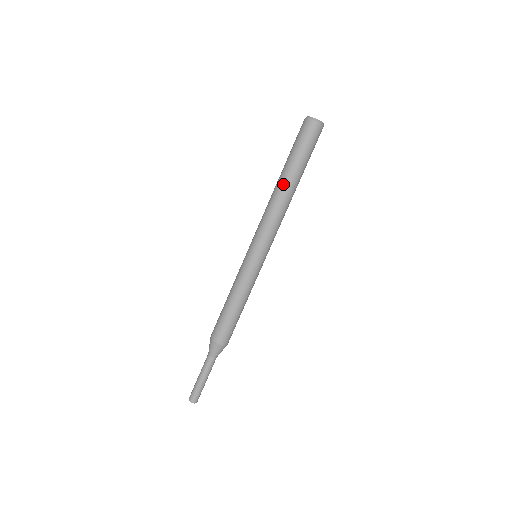
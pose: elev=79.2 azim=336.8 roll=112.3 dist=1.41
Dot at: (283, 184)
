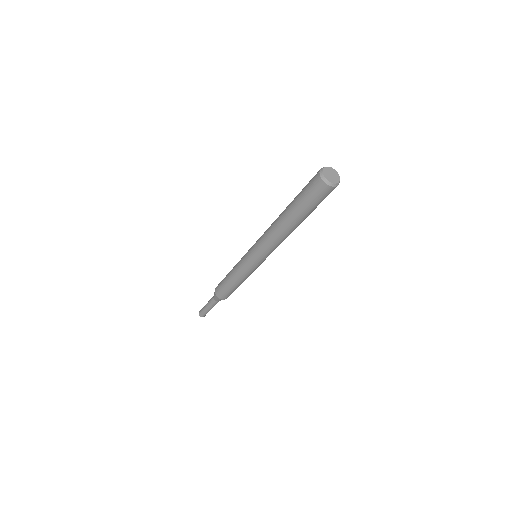
Dot at: (295, 228)
